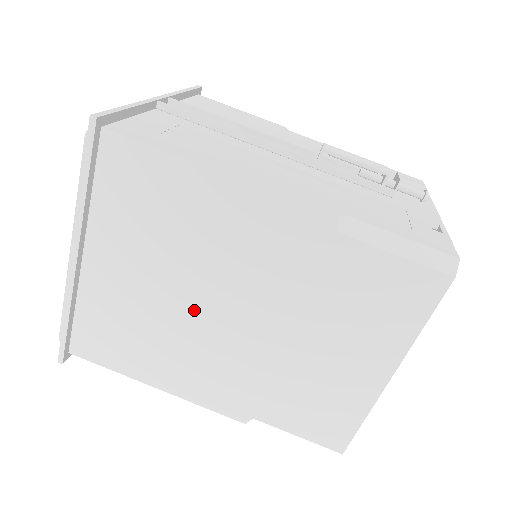
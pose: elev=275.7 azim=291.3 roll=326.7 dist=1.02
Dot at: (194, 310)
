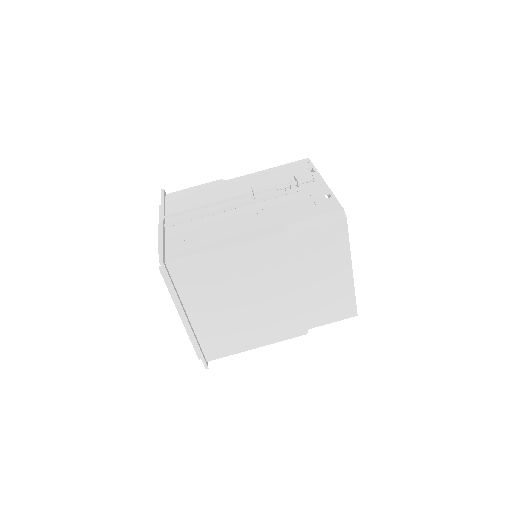
Dot at: (251, 304)
